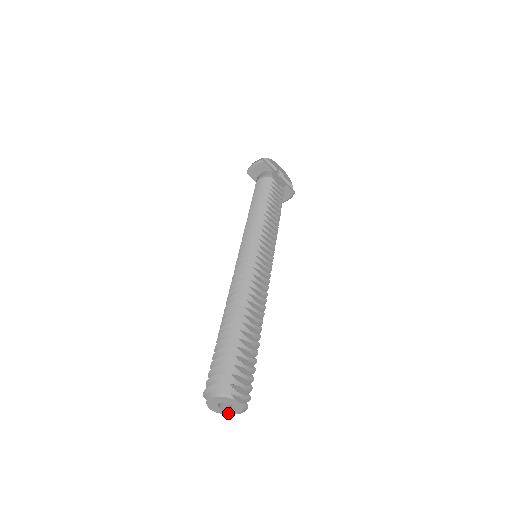
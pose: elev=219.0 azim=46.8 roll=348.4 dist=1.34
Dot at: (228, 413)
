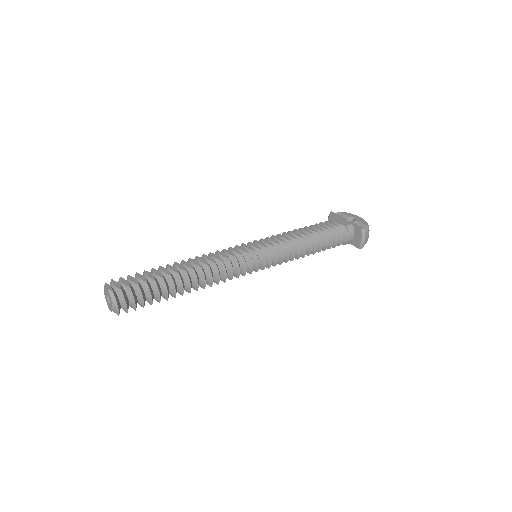
Dot at: (112, 308)
